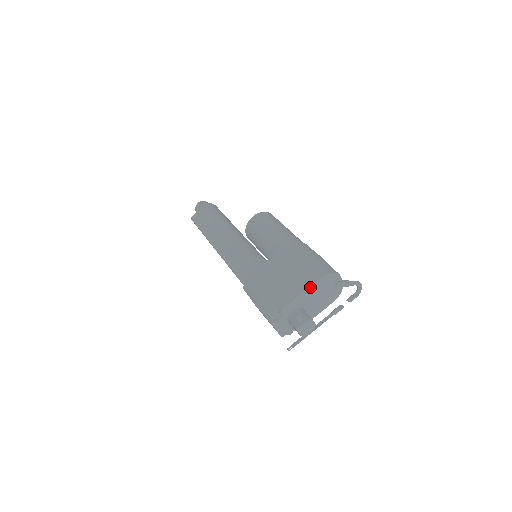
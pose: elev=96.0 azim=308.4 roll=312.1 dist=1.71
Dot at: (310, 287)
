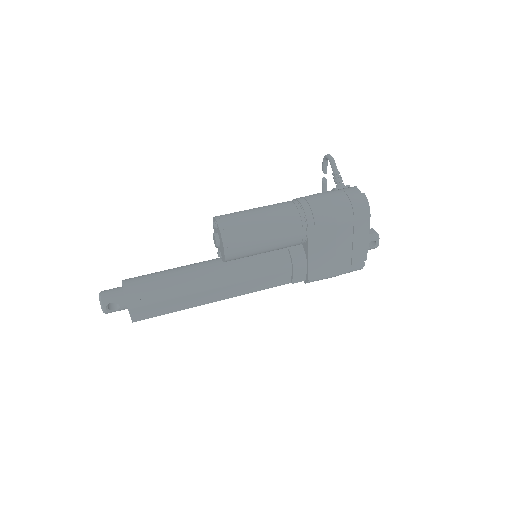
Dot at: (368, 229)
